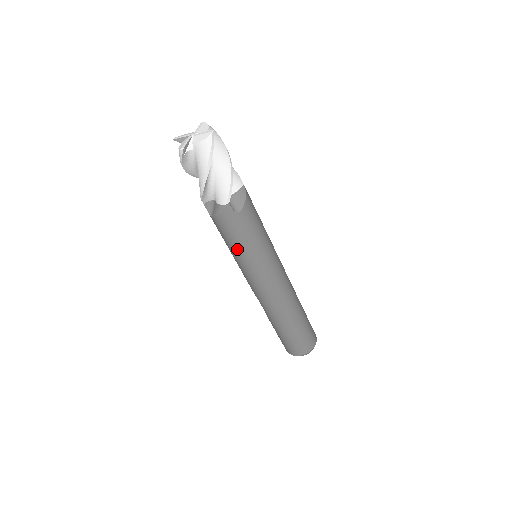
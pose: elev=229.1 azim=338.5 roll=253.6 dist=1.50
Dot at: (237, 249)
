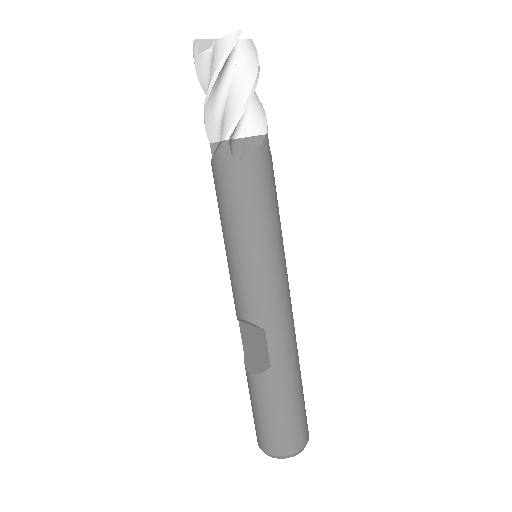
Dot at: (266, 216)
